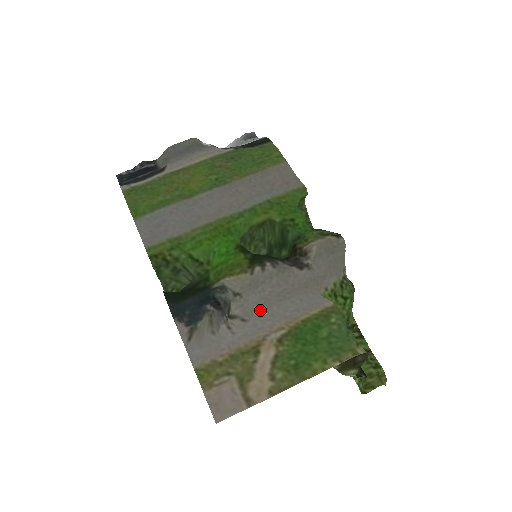
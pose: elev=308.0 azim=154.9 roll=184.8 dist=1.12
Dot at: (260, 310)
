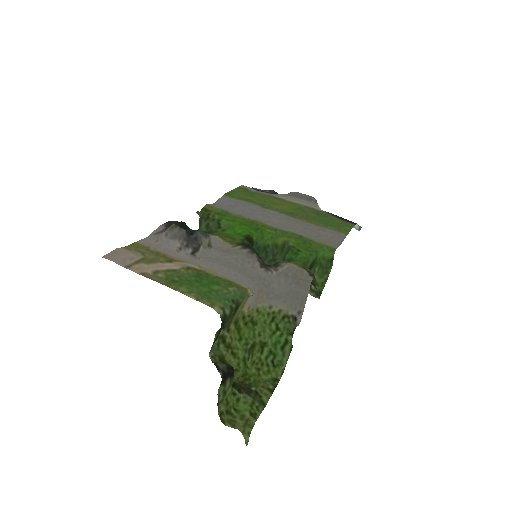
Dot at: (208, 259)
